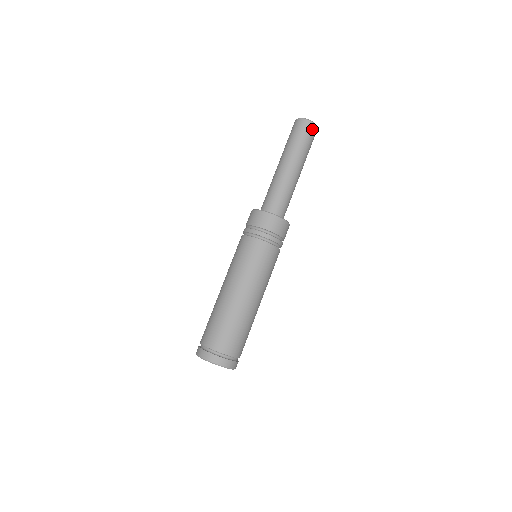
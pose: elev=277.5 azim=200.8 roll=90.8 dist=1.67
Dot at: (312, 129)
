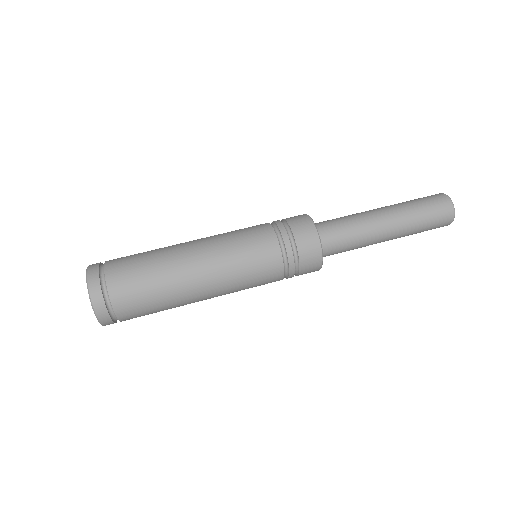
Dot at: (446, 215)
